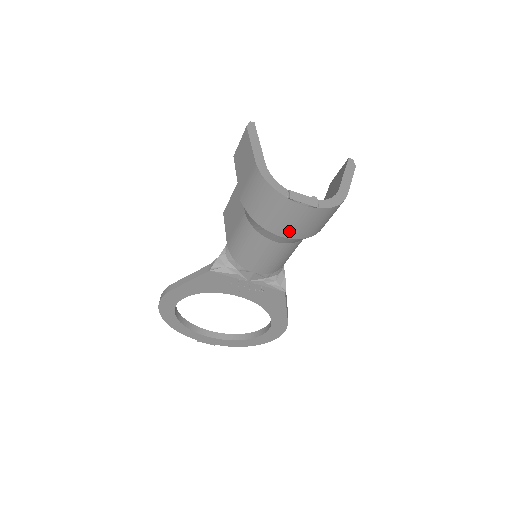
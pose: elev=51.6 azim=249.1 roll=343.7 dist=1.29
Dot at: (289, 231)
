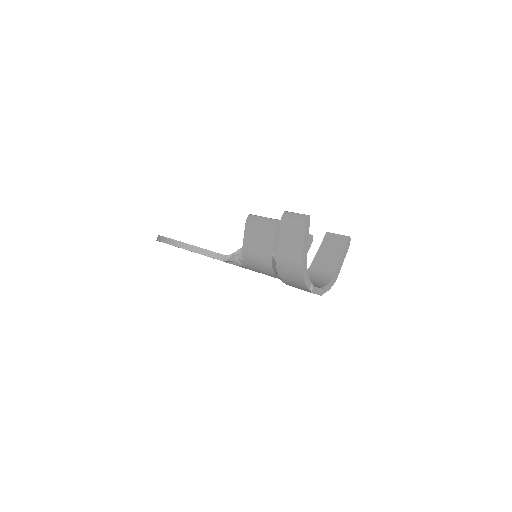
Dot at: occluded
